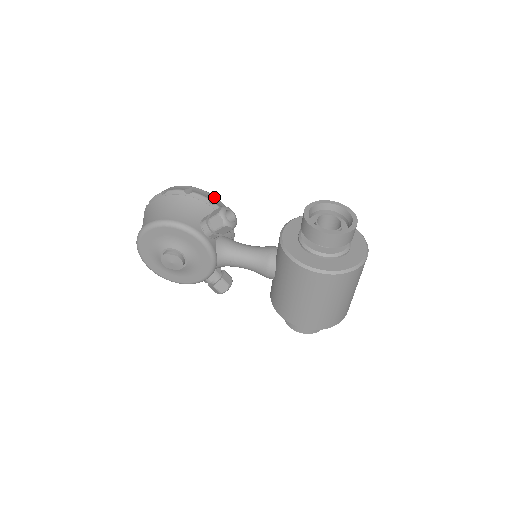
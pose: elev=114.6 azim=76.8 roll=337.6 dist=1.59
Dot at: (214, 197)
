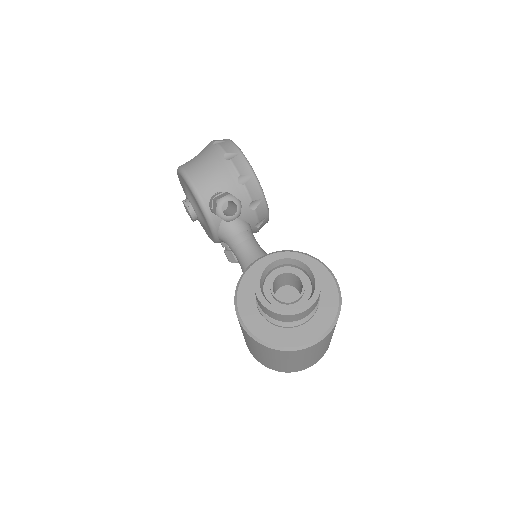
Dot at: (252, 175)
